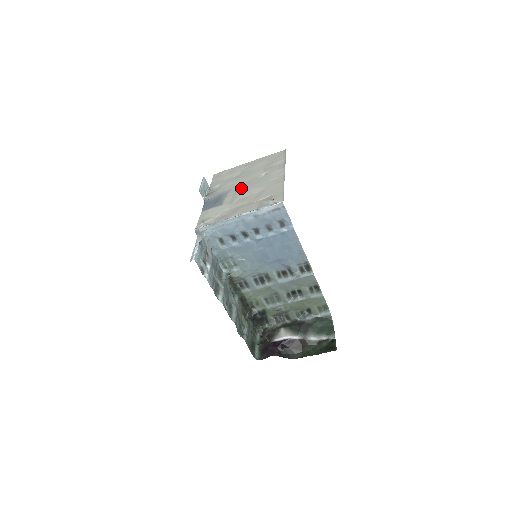
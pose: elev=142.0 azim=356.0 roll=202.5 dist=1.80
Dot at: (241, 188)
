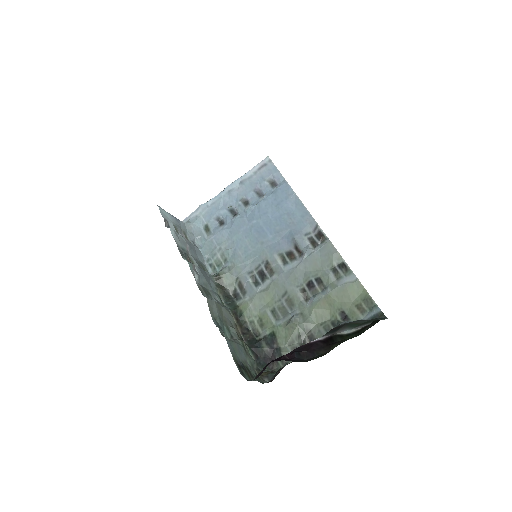
Dot at: occluded
